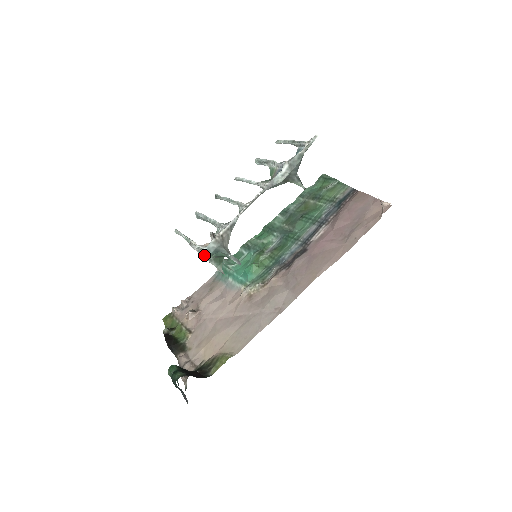
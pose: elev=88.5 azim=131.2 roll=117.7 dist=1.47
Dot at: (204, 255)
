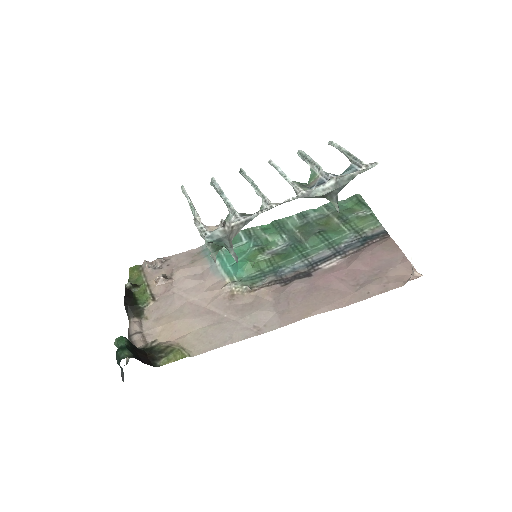
Dot at: (204, 239)
